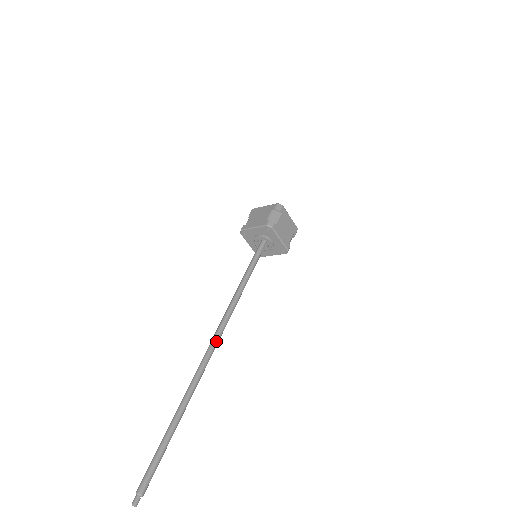
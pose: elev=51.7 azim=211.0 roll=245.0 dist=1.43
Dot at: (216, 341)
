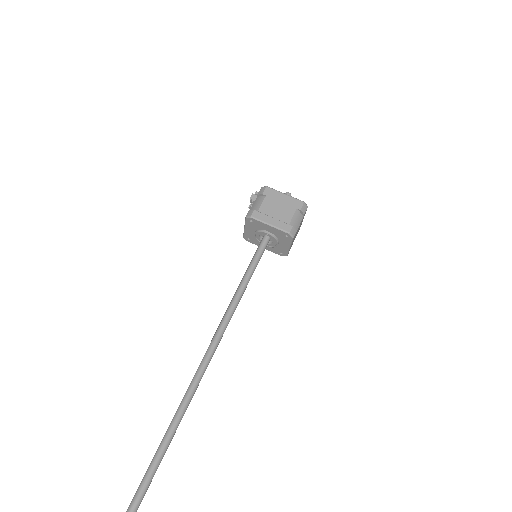
Dot at: (203, 374)
